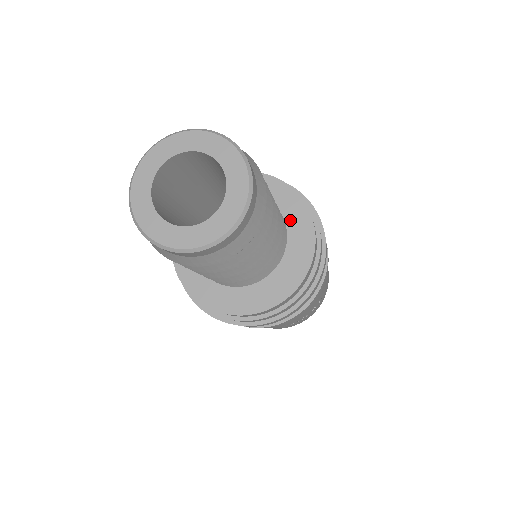
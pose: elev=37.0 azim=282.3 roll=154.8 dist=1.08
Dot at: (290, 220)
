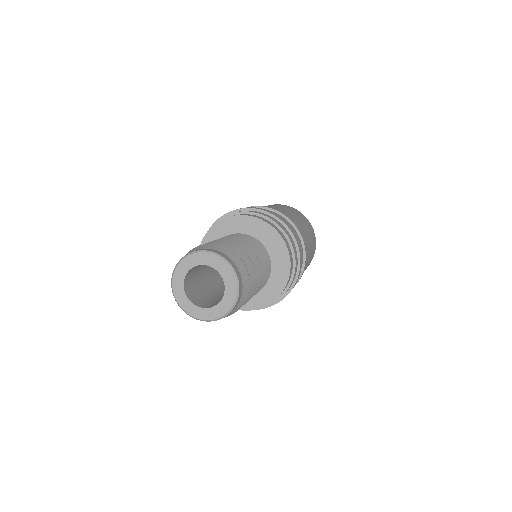
Dot at: (275, 256)
